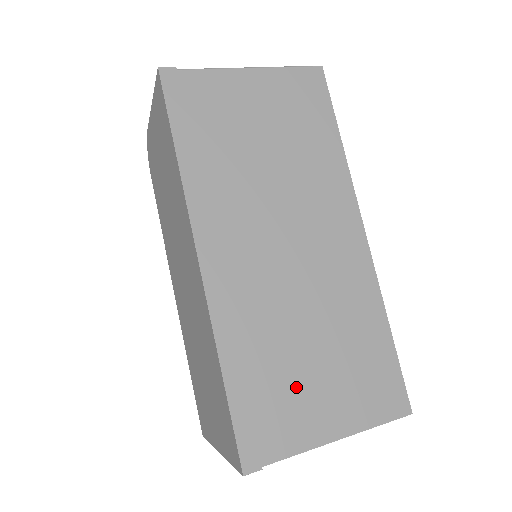
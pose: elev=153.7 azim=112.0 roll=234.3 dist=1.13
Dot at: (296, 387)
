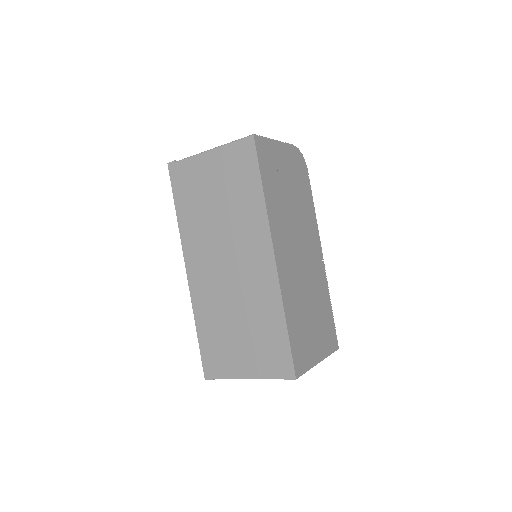
Dot at: (229, 346)
